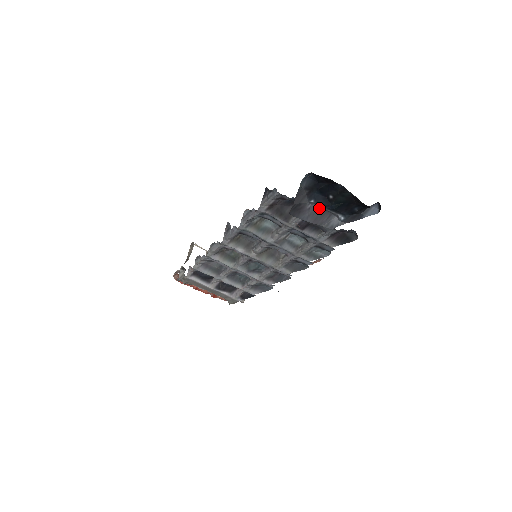
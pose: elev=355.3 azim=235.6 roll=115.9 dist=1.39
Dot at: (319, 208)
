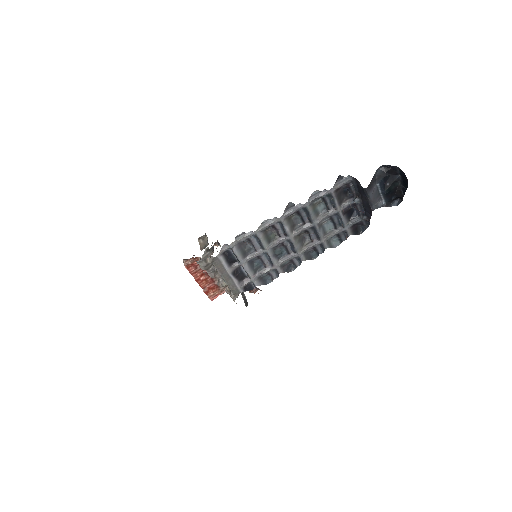
Dot at: (377, 191)
